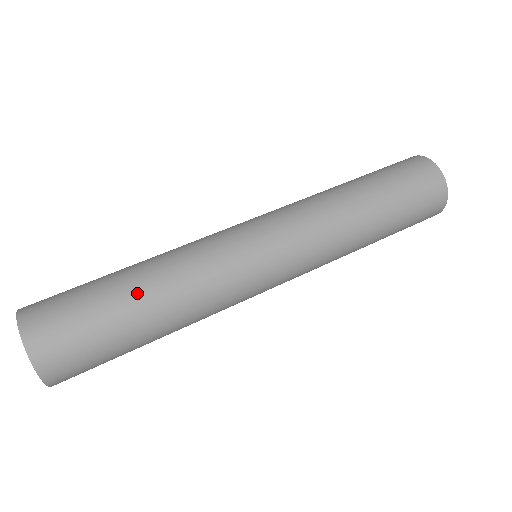
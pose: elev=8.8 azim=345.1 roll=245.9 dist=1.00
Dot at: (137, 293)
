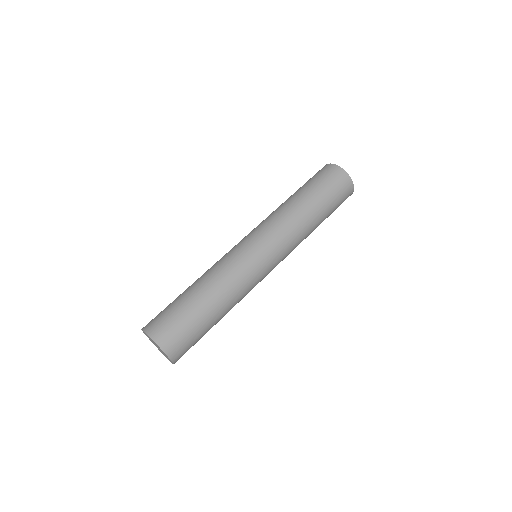
Dot at: (200, 295)
